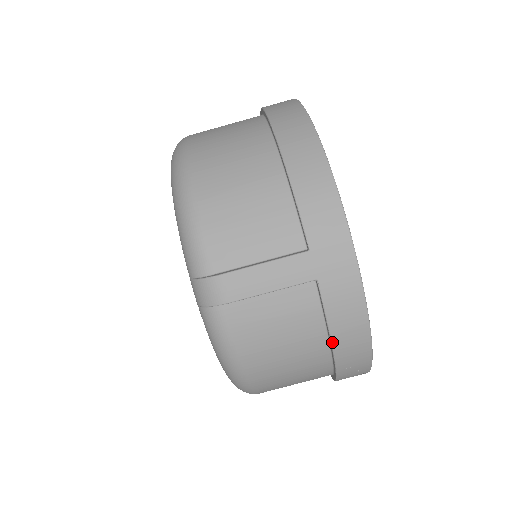
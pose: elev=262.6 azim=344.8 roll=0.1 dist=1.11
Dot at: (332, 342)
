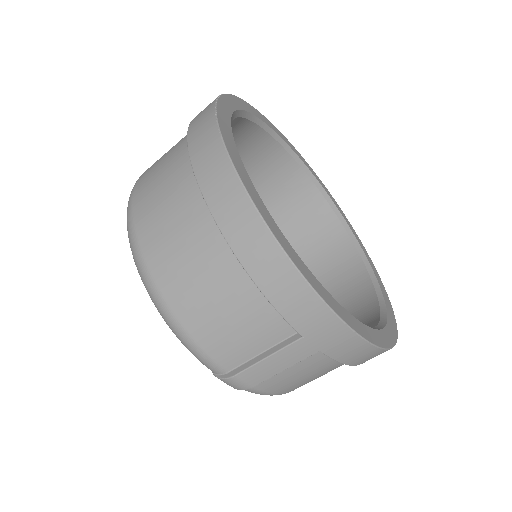
Dot at: (353, 365)
